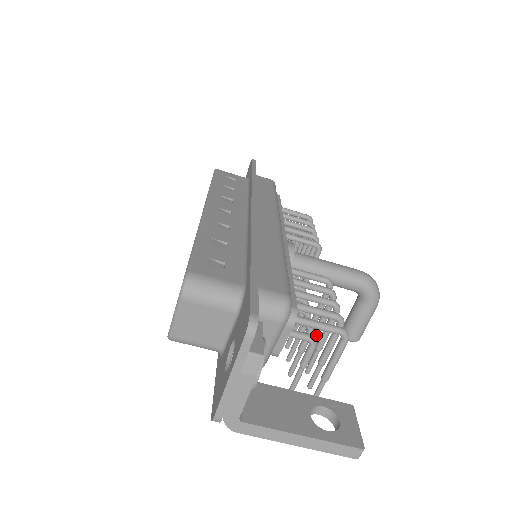
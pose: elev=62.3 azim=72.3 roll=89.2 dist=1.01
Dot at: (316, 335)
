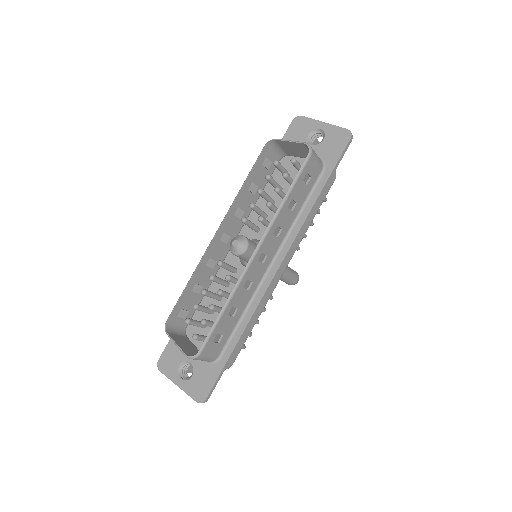
Dot at: occluded
